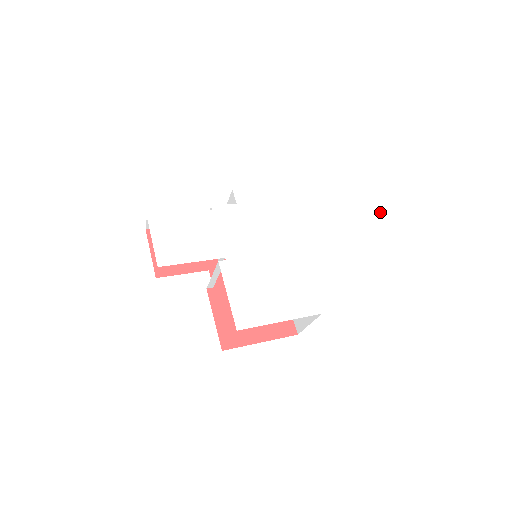
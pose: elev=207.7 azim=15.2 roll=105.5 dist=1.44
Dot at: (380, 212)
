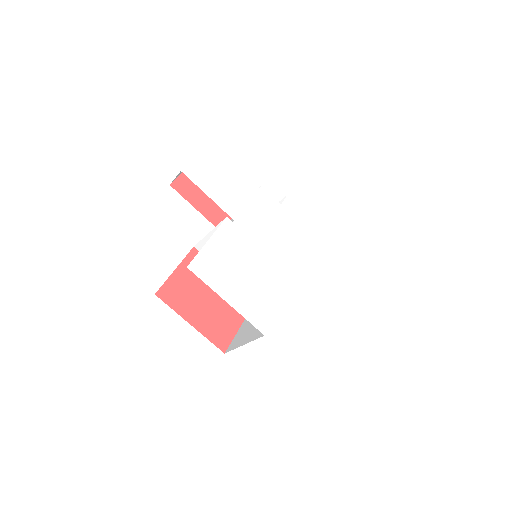
Dot at: (384, 330)
